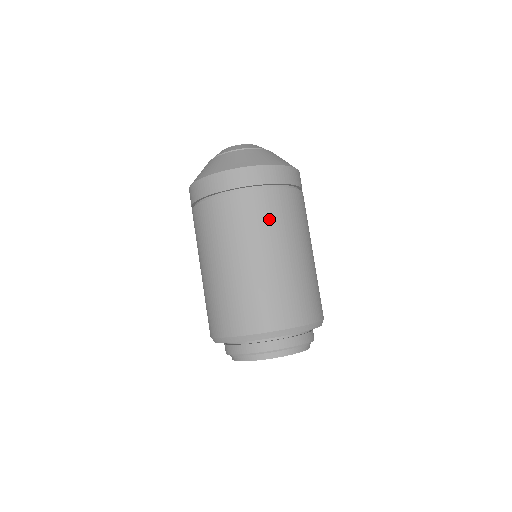
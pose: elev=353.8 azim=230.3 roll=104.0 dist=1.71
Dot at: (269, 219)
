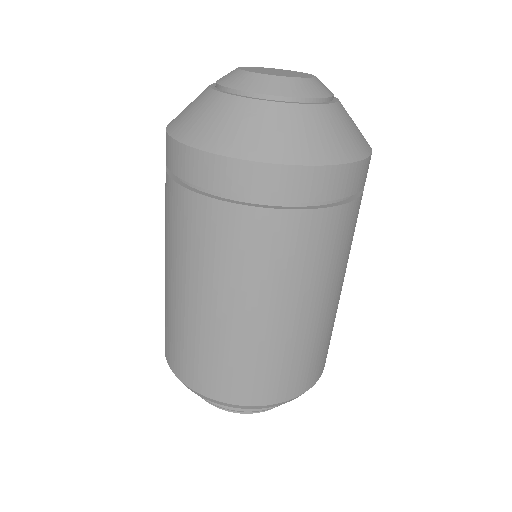
Dot at: (201, 248)
